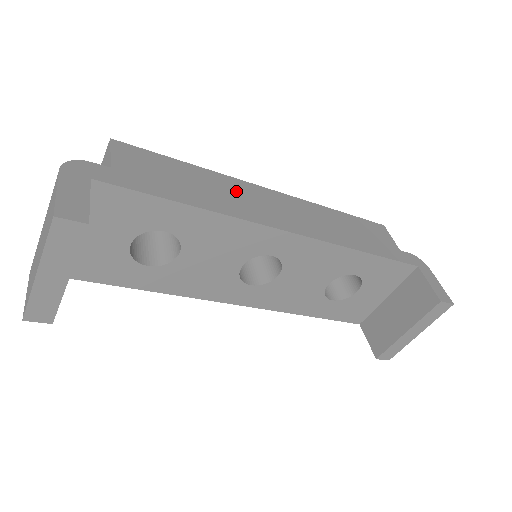
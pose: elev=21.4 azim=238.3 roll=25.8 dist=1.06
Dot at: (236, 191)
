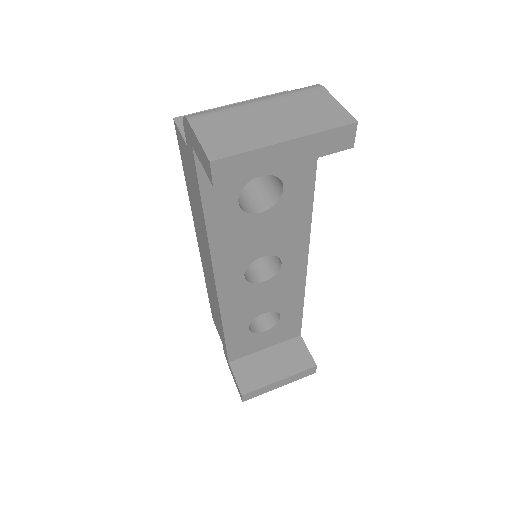
Dot at: occluded
